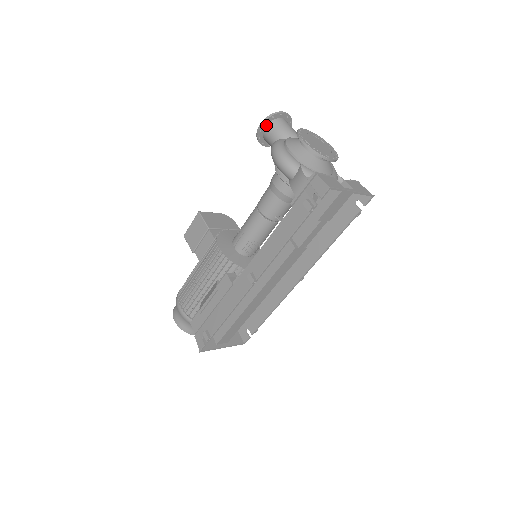
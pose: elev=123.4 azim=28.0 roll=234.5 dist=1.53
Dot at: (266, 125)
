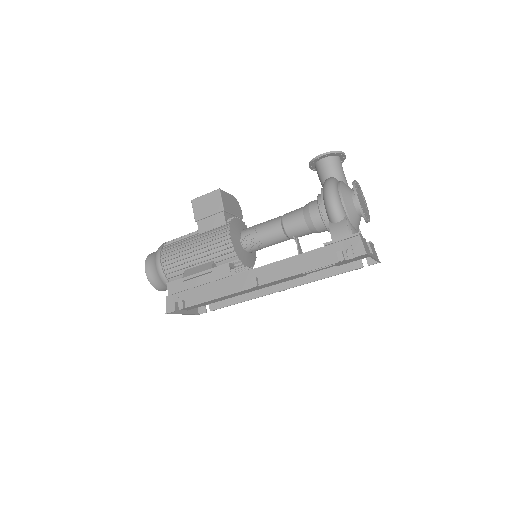
Dot at: (325, 157)
